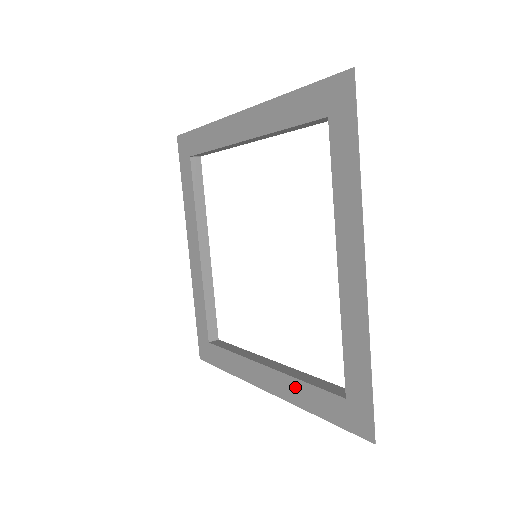
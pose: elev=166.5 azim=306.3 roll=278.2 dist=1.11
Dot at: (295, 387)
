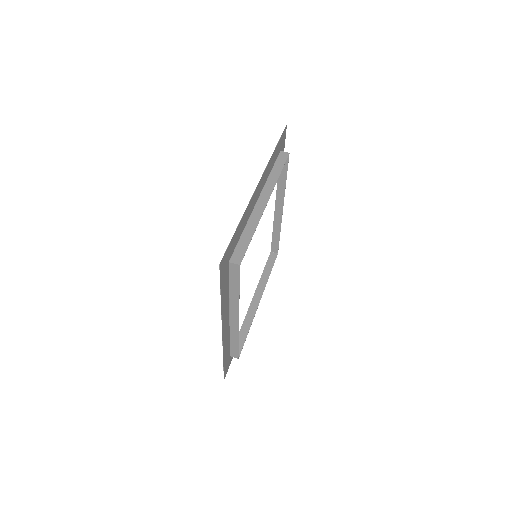
Dot at: occluded
